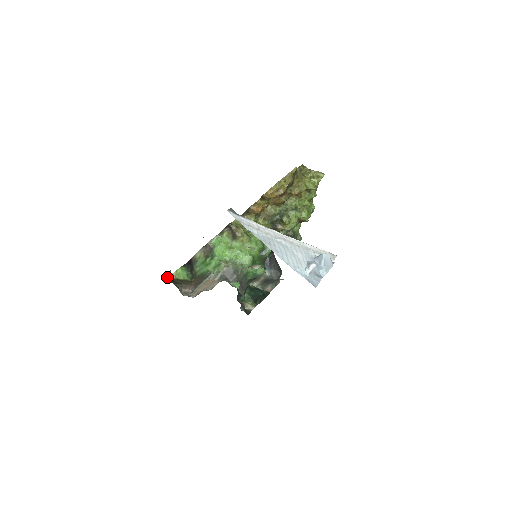
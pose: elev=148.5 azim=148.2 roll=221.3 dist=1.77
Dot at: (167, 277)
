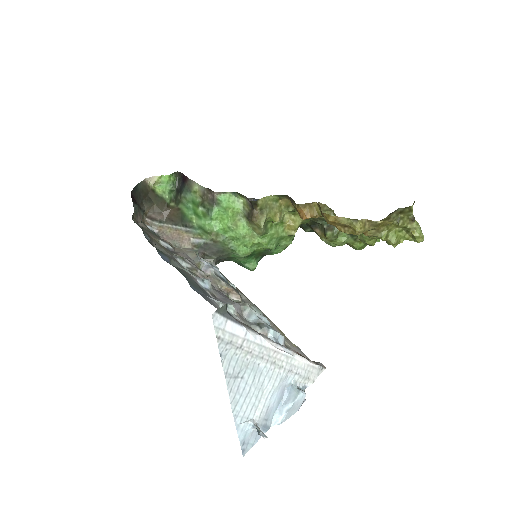
Dot at: (141, 182)
